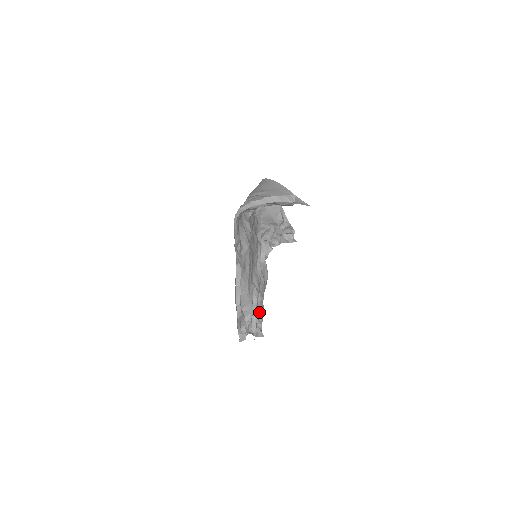
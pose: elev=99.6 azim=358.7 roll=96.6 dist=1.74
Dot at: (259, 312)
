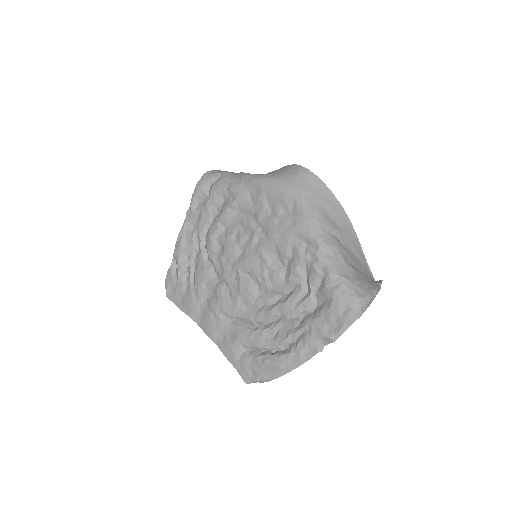
Dot at: occluded
